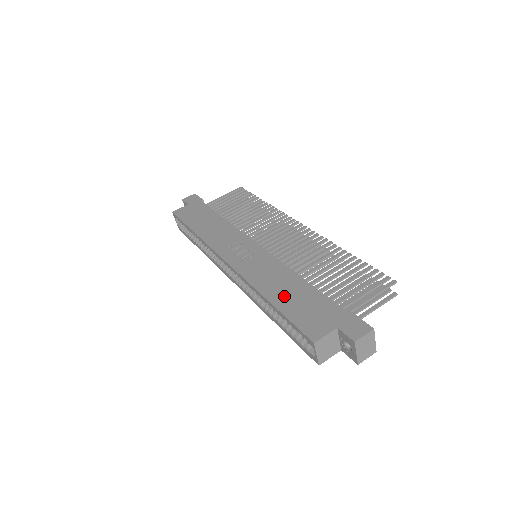
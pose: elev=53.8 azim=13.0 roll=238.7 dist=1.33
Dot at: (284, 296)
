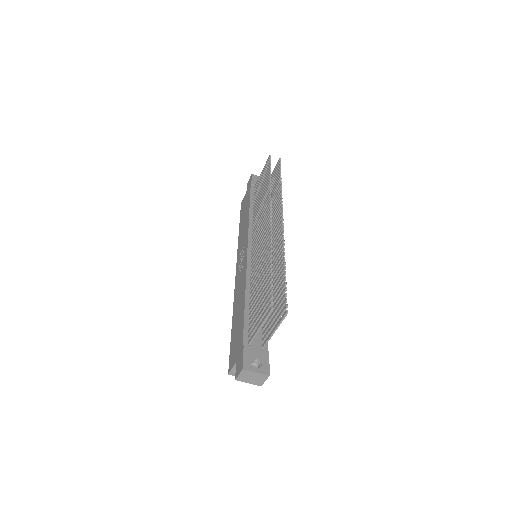
Dot at: (236, 320)
